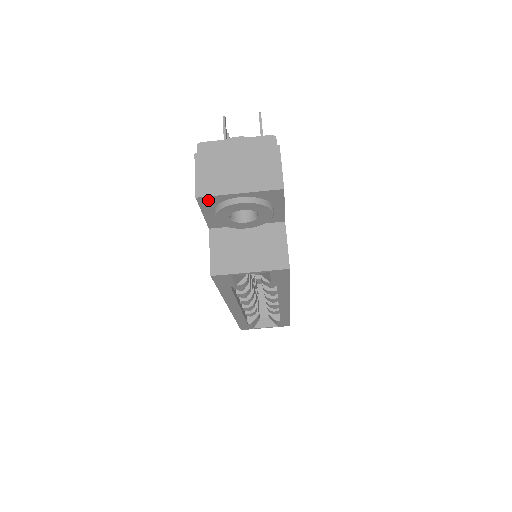
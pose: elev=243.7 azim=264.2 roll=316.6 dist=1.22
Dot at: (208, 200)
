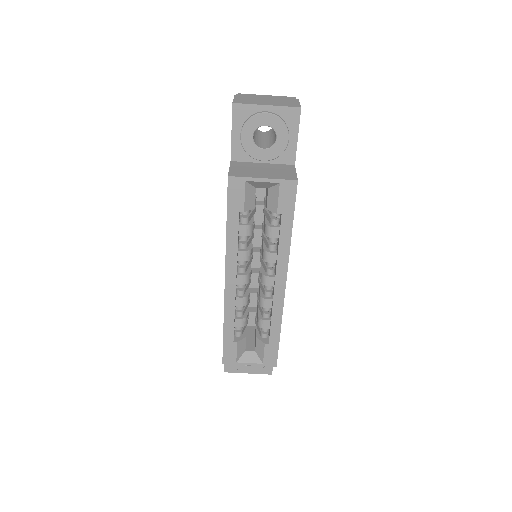
Dot at: (241, 110)
